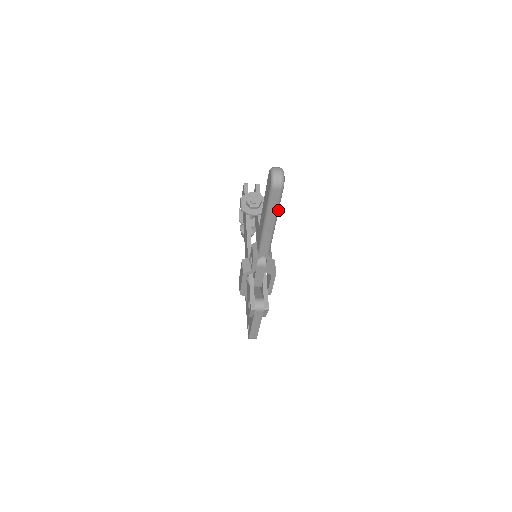
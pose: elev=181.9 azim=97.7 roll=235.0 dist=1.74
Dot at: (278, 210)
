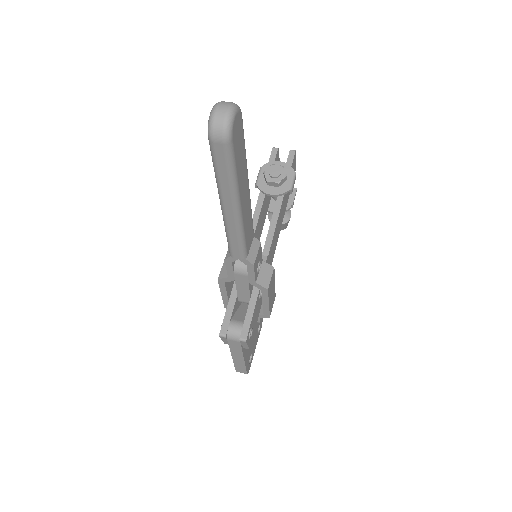
Dot at: (235, 184)
